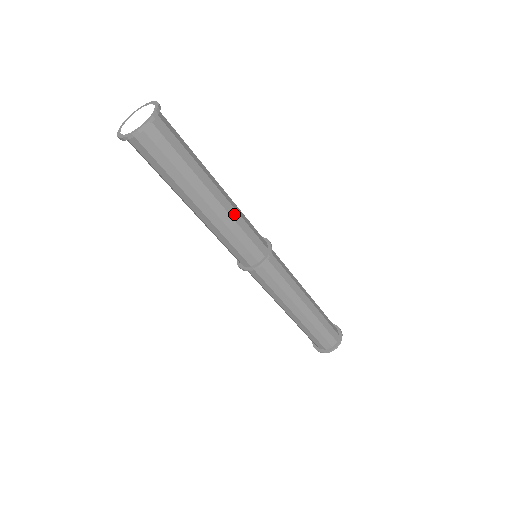
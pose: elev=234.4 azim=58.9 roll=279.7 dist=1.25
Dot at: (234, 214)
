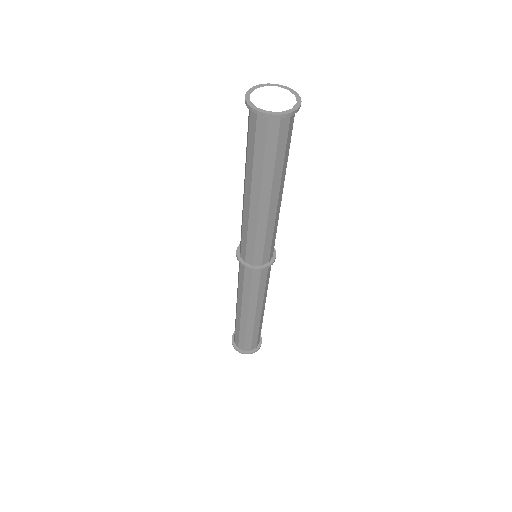
Dot at: (277, 218)
